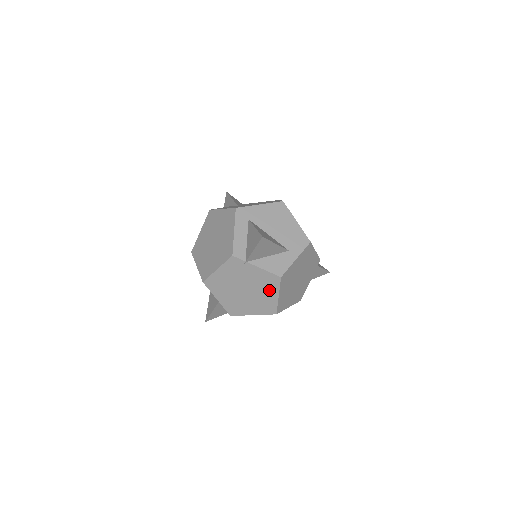
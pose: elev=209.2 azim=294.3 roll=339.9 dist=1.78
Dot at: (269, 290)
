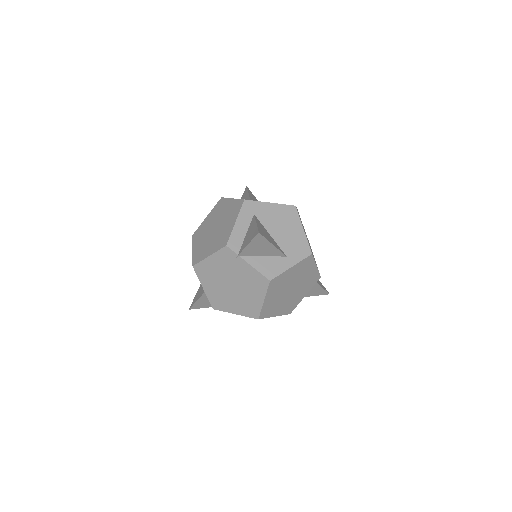
Dot at: (256, 291)
